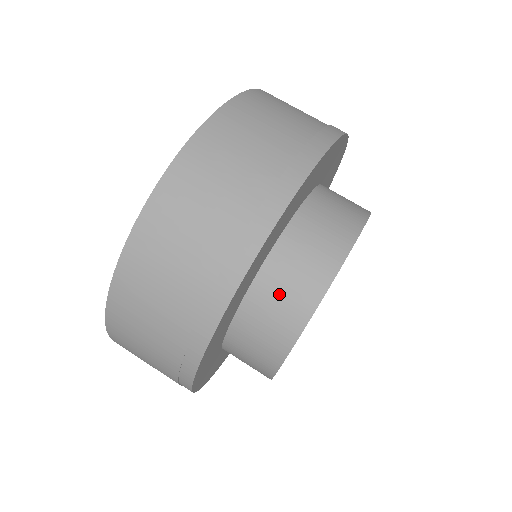
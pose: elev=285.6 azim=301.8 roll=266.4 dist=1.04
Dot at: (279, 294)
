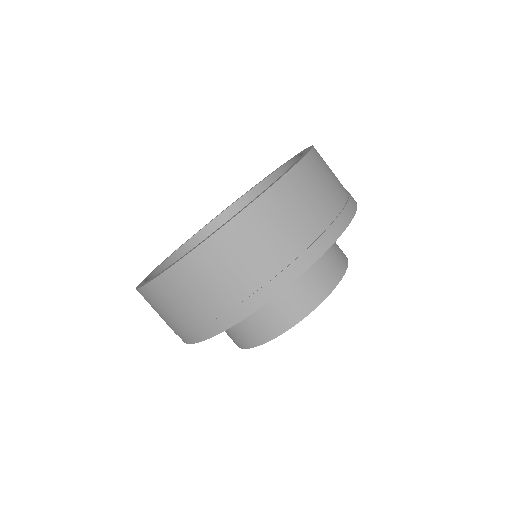
Dot at: (272, 310)
